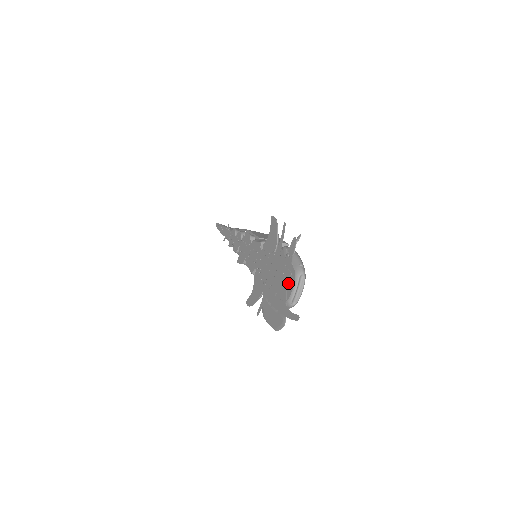
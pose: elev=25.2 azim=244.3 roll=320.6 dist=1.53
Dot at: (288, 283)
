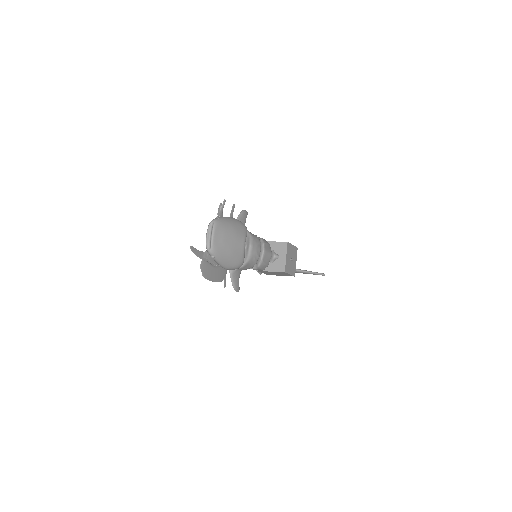
Dot at: occluded
